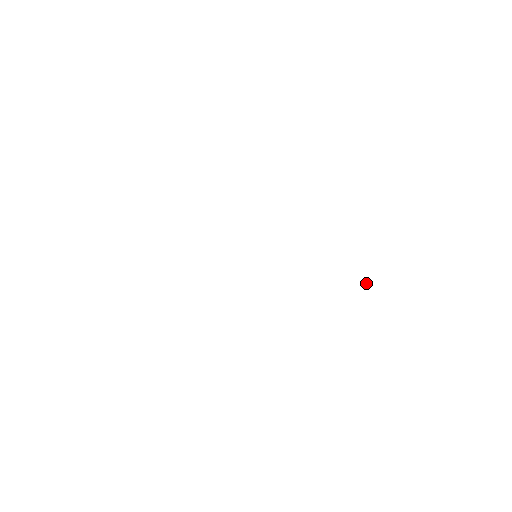
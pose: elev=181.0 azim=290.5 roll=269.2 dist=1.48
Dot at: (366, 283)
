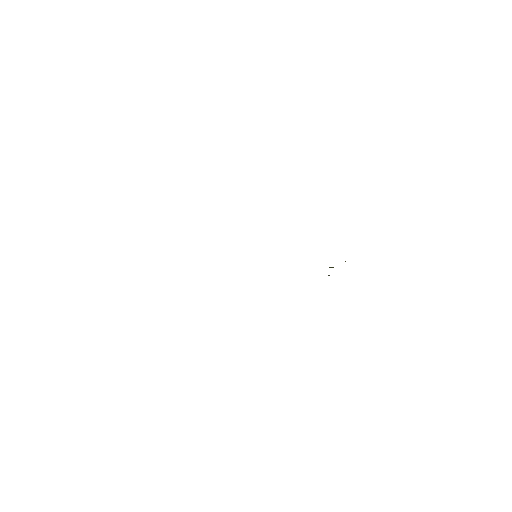
Dot at: occluded
